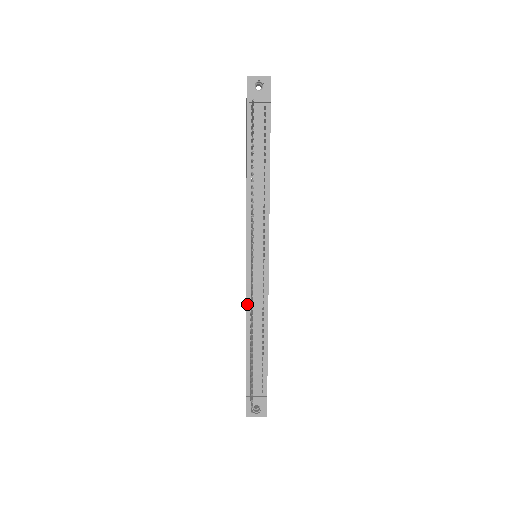
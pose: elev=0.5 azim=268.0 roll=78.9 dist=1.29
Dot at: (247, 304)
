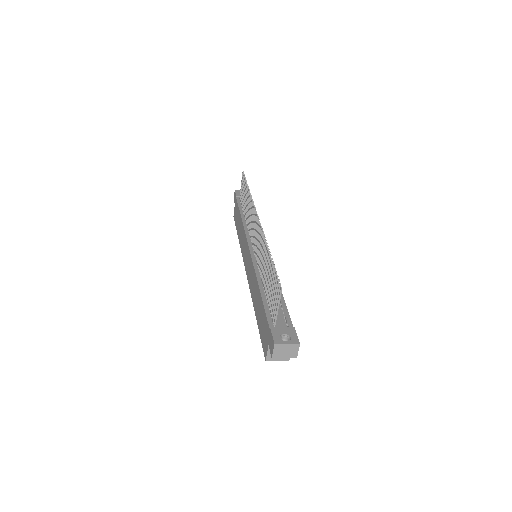
Dot at: (255, 269)
